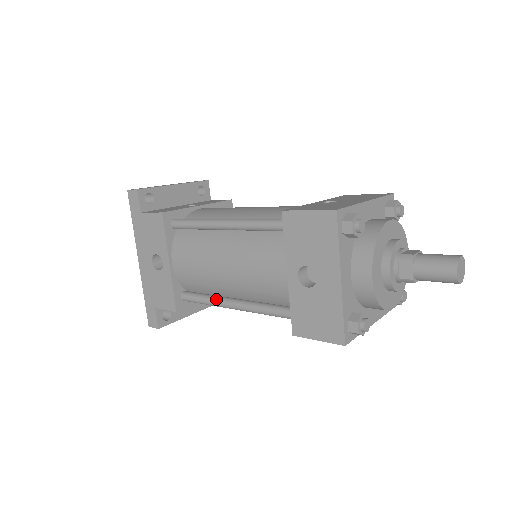
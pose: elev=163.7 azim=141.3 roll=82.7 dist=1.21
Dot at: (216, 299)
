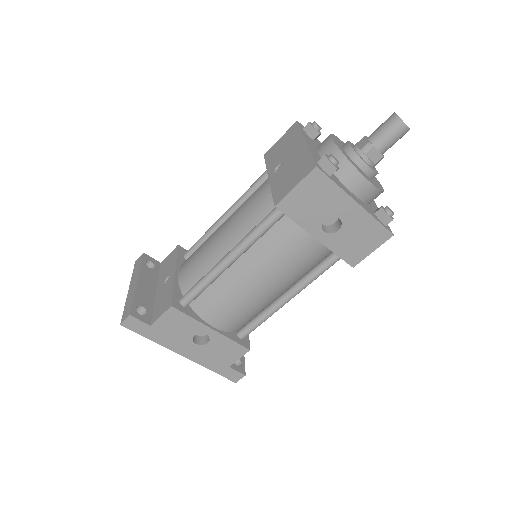
Dot at: (270, 310)
